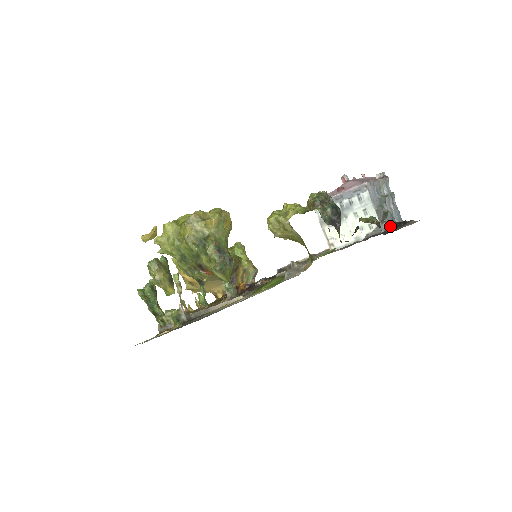
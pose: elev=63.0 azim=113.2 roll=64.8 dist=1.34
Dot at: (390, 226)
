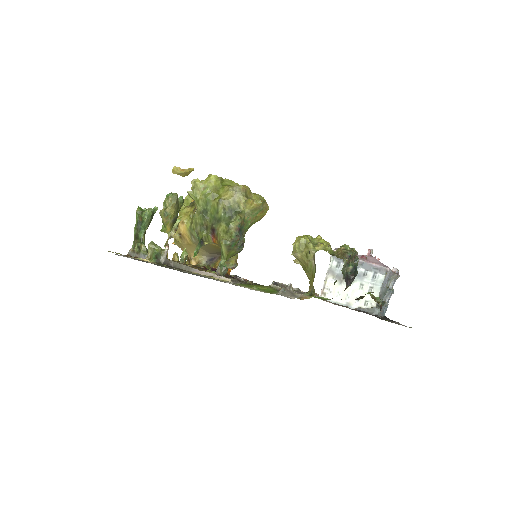
Dot at: (381, 314)
